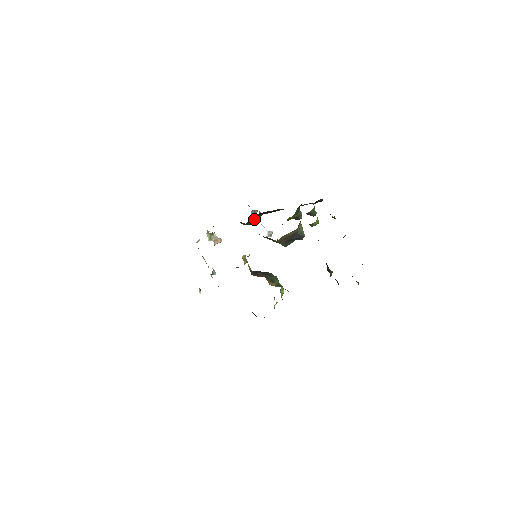
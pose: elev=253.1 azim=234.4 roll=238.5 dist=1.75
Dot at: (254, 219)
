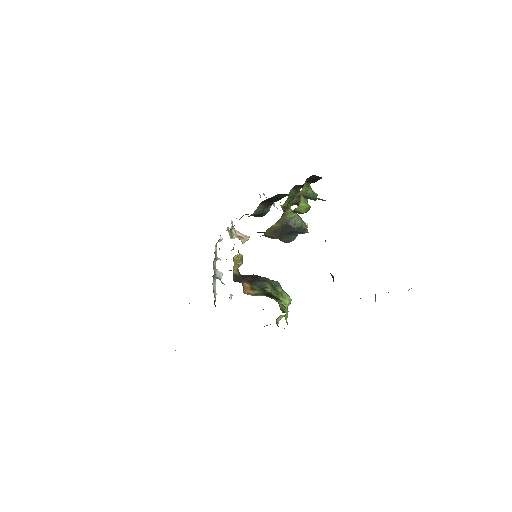
Dot at: (258, 210)
